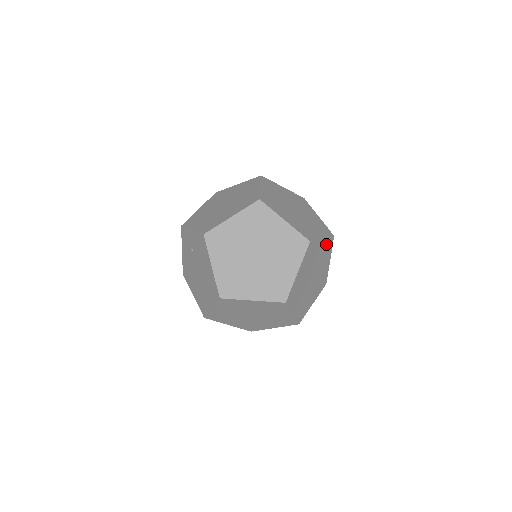
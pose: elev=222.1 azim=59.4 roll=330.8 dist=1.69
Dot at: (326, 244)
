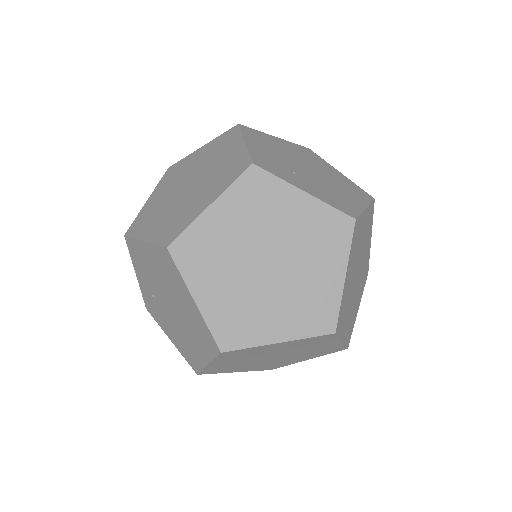
Dot at: (297, 148)
